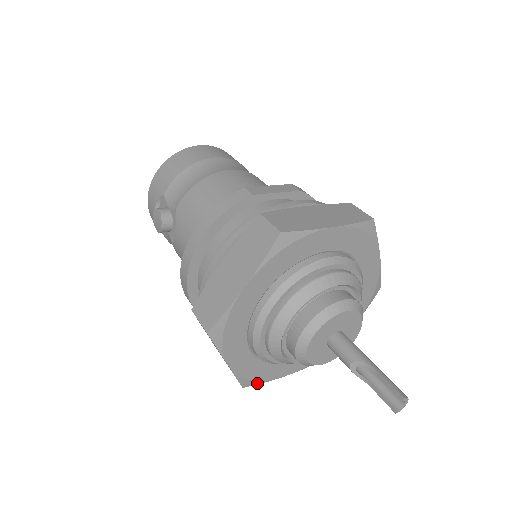
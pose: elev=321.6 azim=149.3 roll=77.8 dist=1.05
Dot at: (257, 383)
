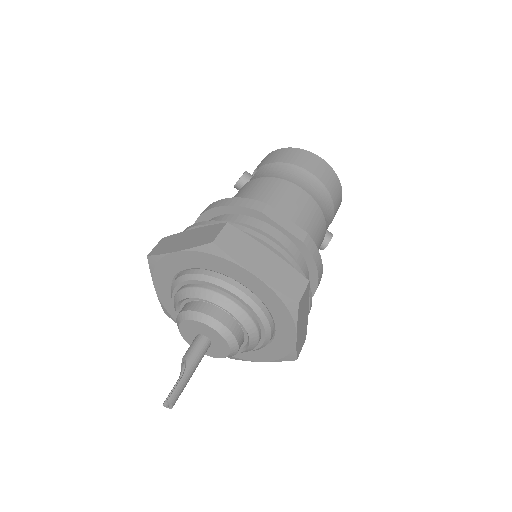
Dot at: (174, 320)
